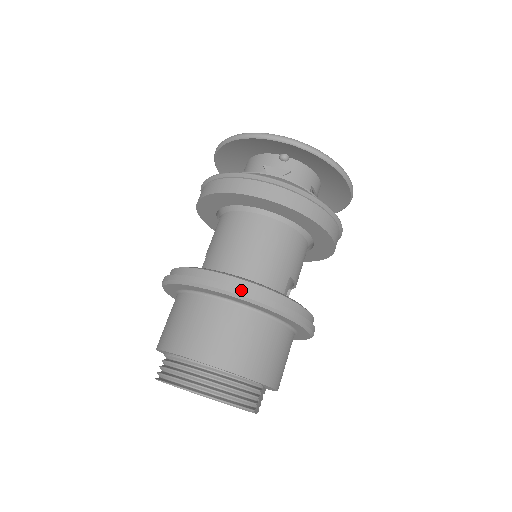
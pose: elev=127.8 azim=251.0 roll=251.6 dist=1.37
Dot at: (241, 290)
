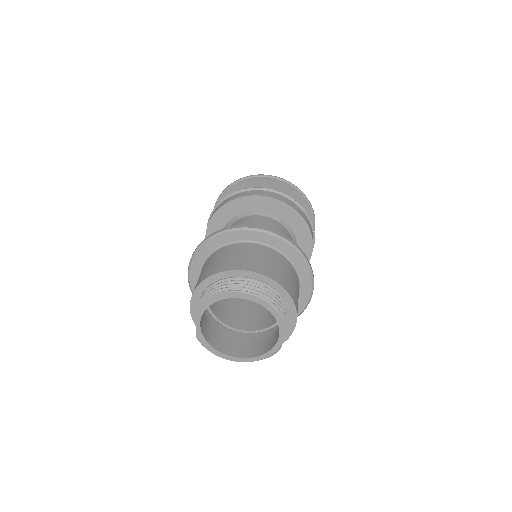
Dot at: (268, 229)
